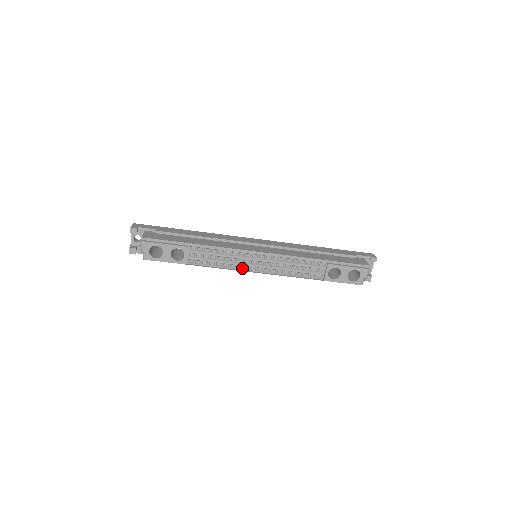
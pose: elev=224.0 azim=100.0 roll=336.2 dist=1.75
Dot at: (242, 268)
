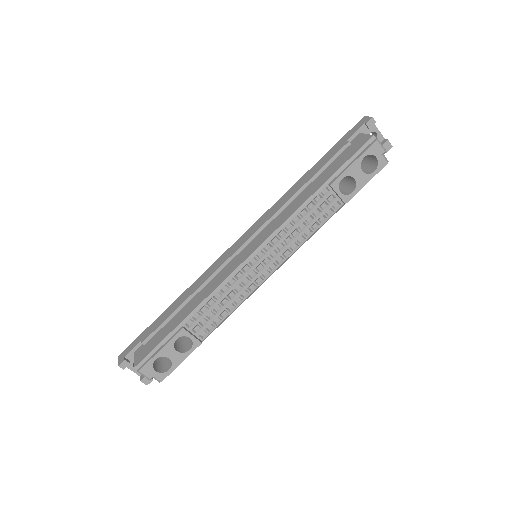
Dot at: (255, 285)
